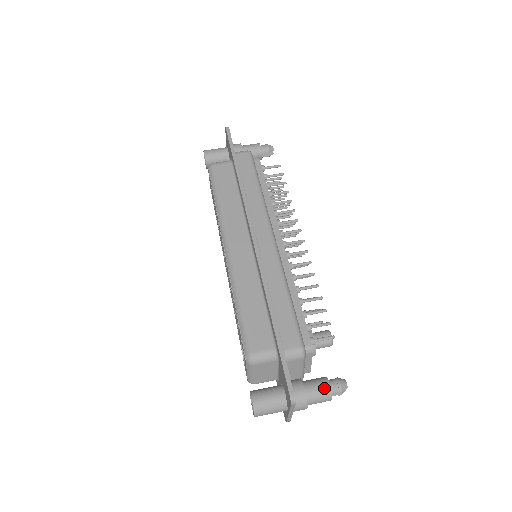
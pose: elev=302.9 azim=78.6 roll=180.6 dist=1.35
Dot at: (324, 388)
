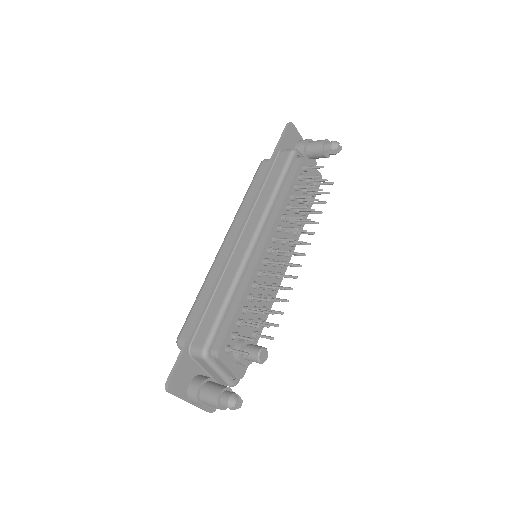
Dot at: (214, 395)
